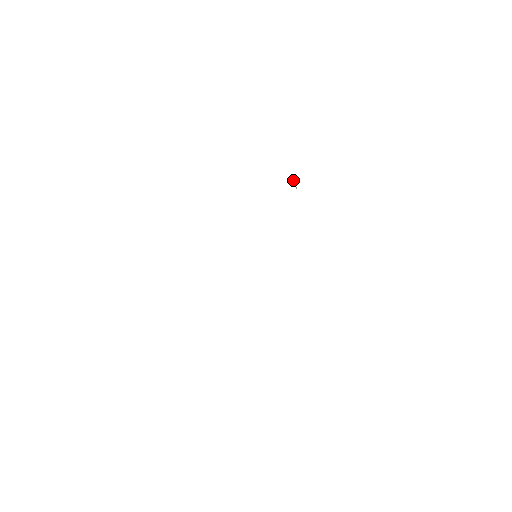
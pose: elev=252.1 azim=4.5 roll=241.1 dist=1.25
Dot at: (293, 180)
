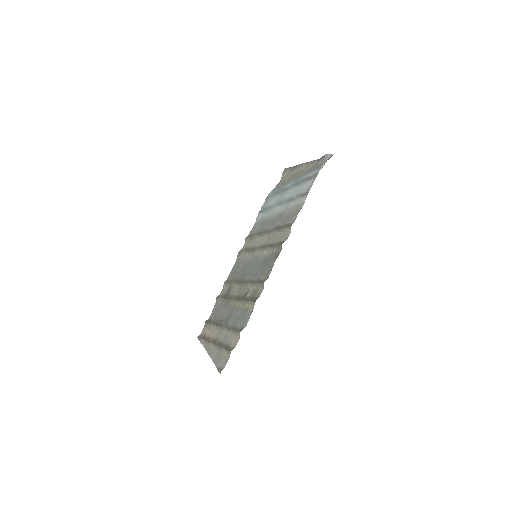
Dot at: (260, 213)
